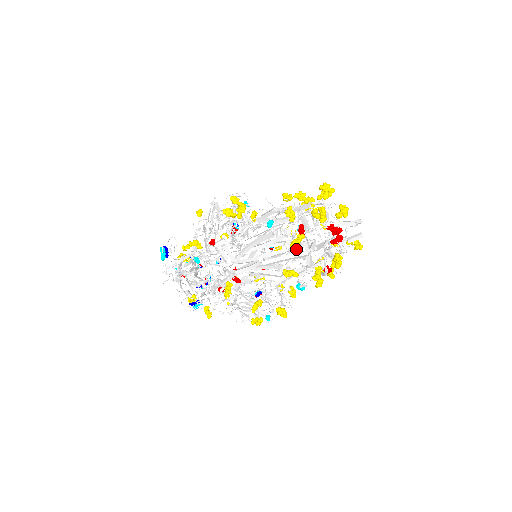
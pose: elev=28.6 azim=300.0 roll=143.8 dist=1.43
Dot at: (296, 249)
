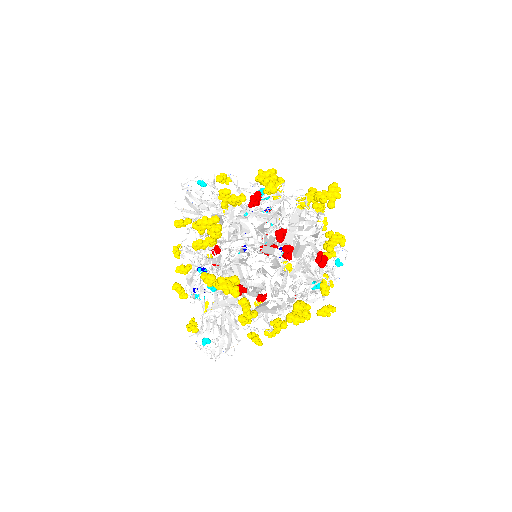
Dot at: (252, 317)
